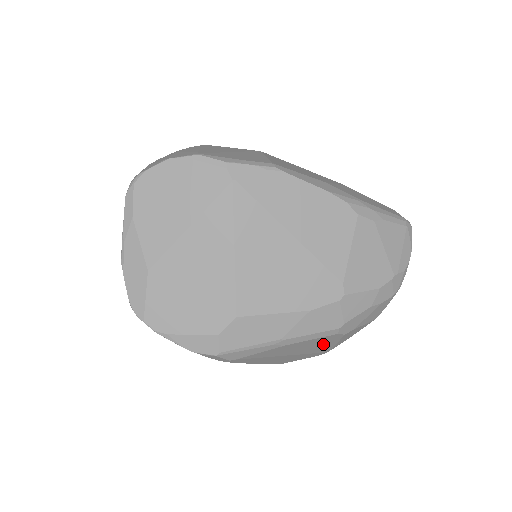
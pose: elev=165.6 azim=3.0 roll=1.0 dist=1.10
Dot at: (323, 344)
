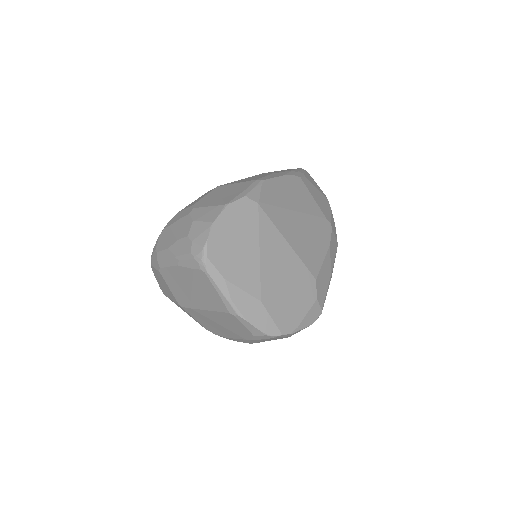
Dot at: occluded
